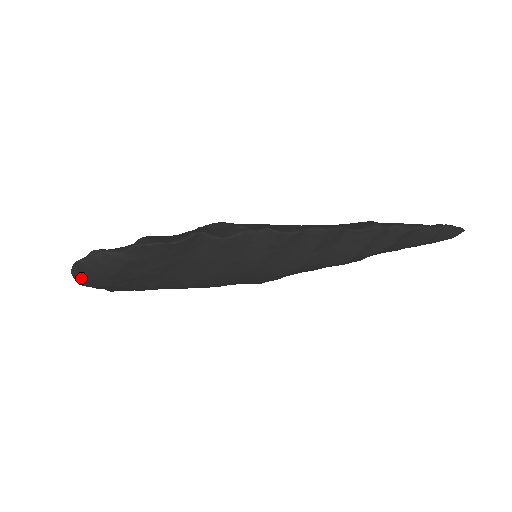
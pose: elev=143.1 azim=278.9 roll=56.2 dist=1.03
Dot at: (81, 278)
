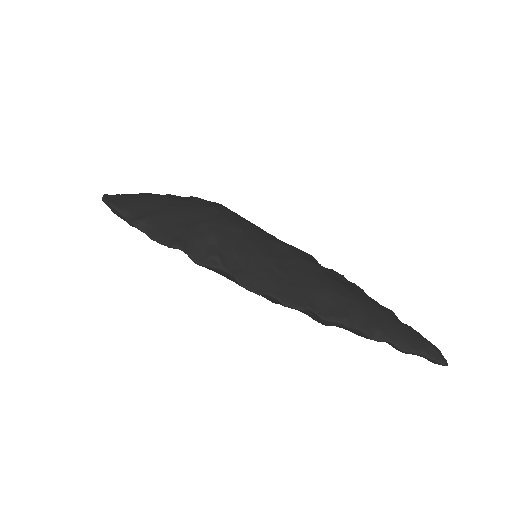
Dot at: occluded
